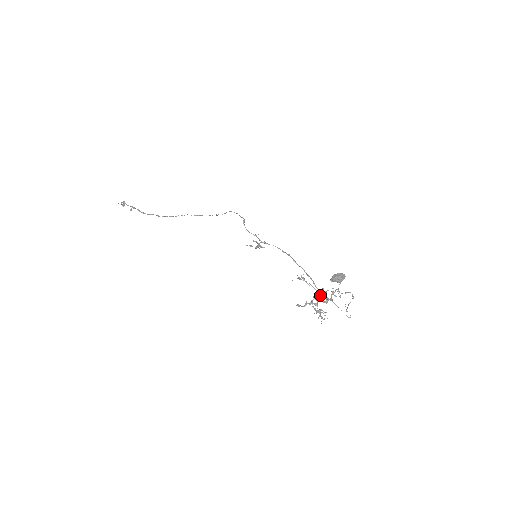
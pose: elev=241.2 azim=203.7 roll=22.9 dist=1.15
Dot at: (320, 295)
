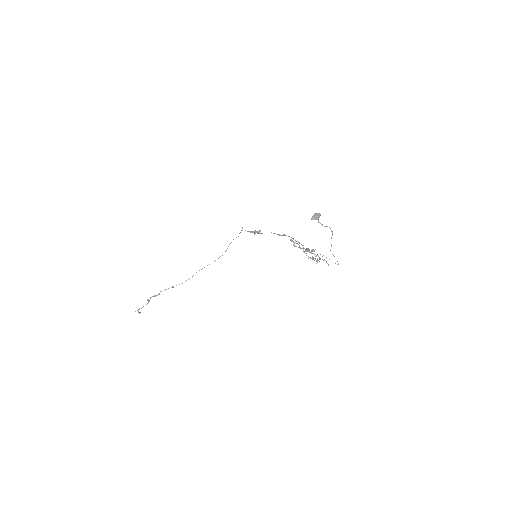
Dot at: (310, 252)
